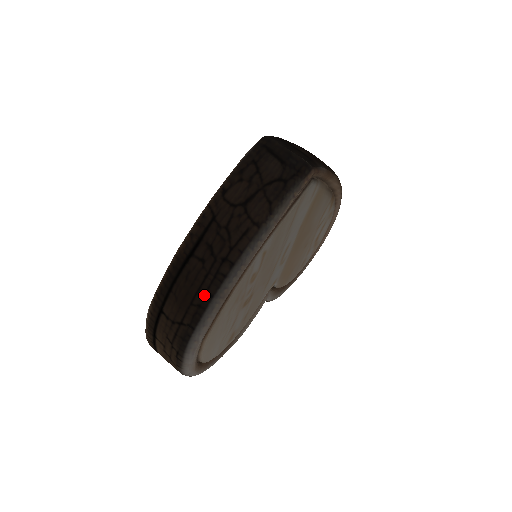
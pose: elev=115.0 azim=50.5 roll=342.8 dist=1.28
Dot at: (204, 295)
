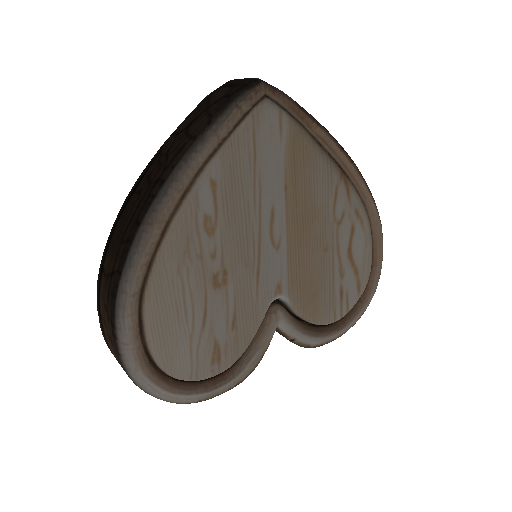
Dot at: (133, 226)
